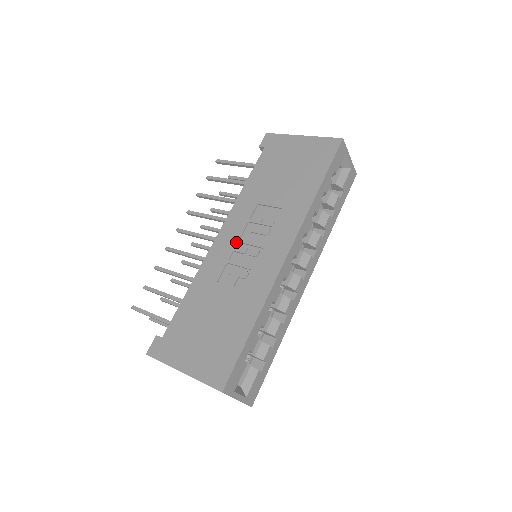
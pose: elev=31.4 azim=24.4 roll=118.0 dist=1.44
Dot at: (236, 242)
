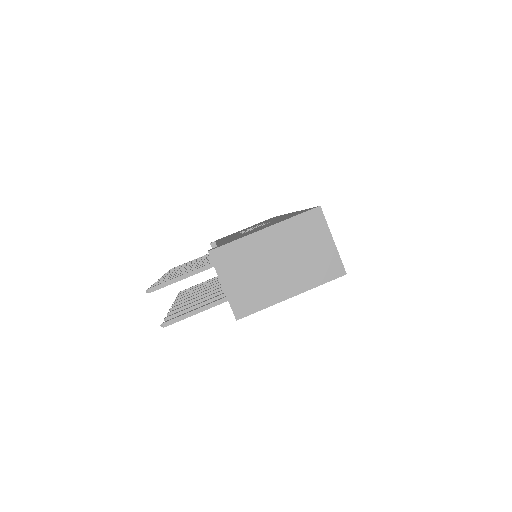
Dot at: occluded
